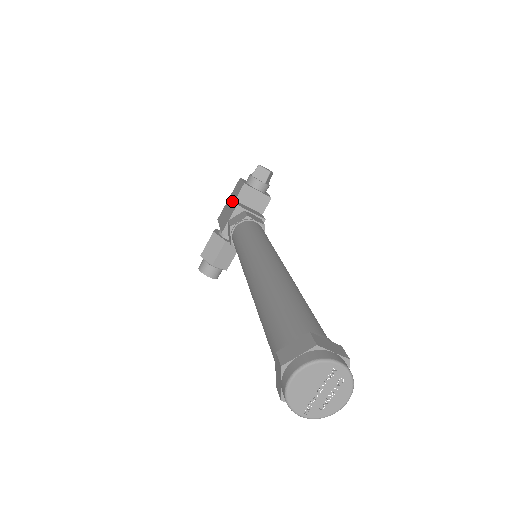
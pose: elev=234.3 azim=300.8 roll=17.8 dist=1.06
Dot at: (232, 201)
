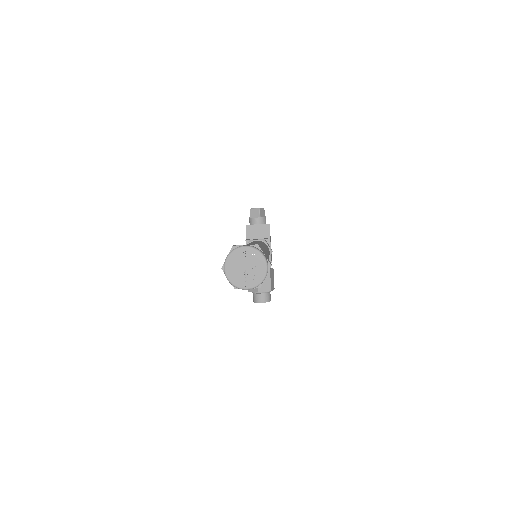
Dot at: occluded
